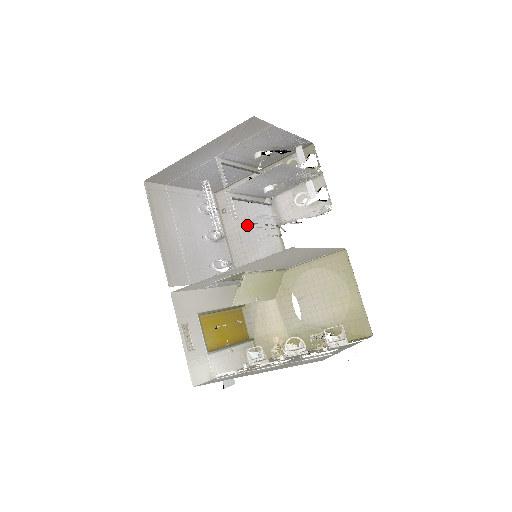
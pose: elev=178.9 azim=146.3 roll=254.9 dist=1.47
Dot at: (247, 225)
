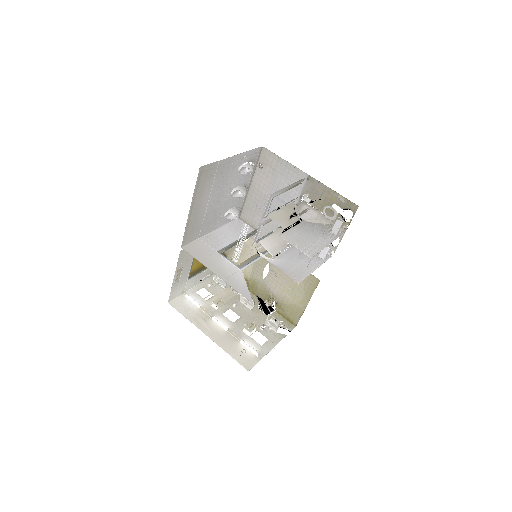
Dot at: occluded
